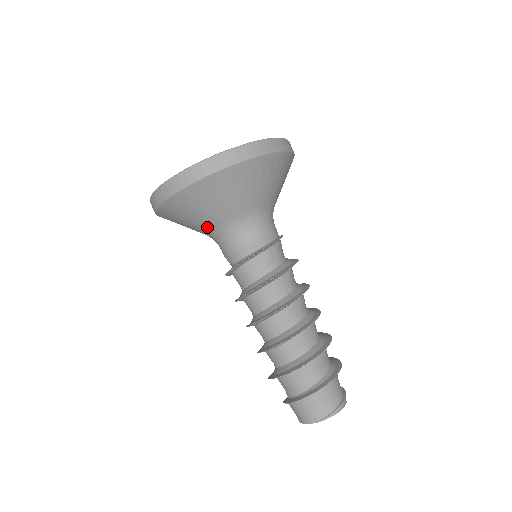
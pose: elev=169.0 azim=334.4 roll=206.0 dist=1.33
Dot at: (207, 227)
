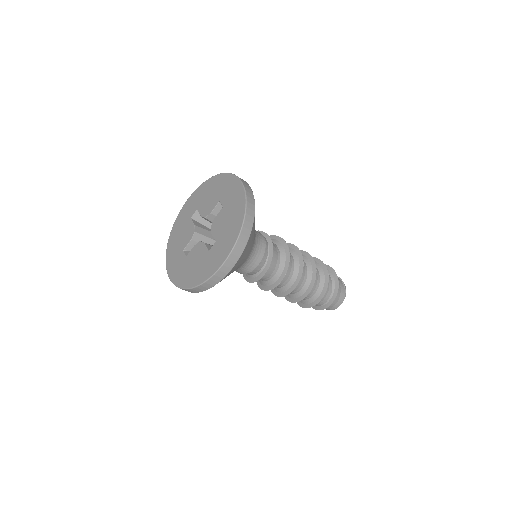
Dot at: occluded
